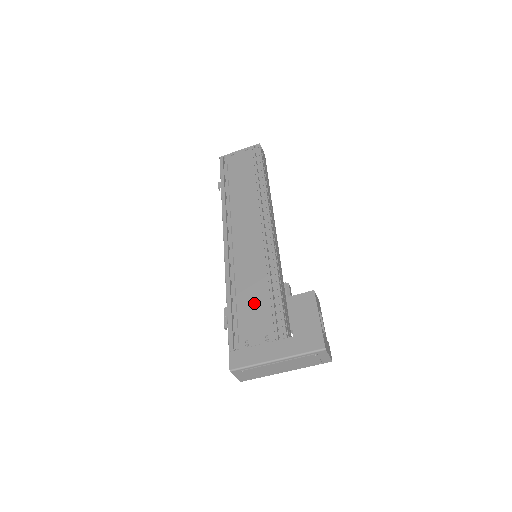
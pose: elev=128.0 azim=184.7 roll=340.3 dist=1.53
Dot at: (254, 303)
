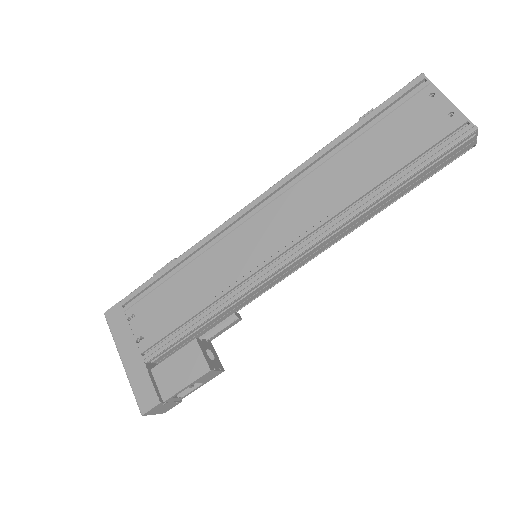
Dot at: (176, 300)
